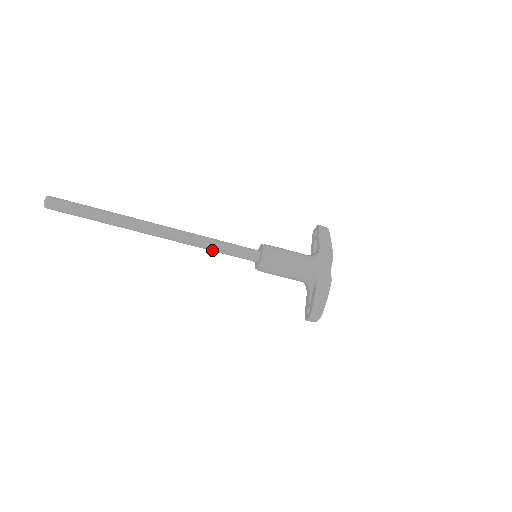
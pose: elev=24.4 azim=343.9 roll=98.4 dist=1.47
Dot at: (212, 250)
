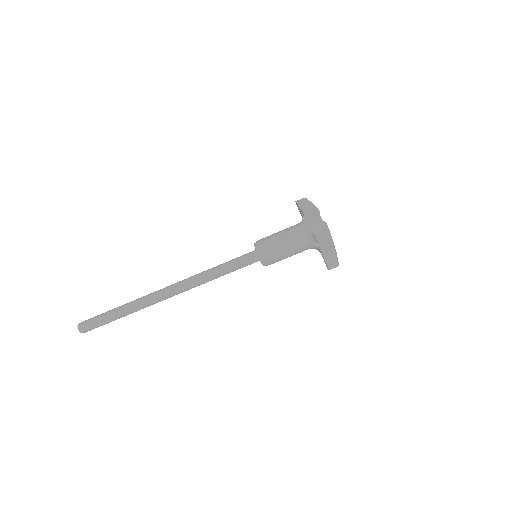
Dot at: (217, 276)
